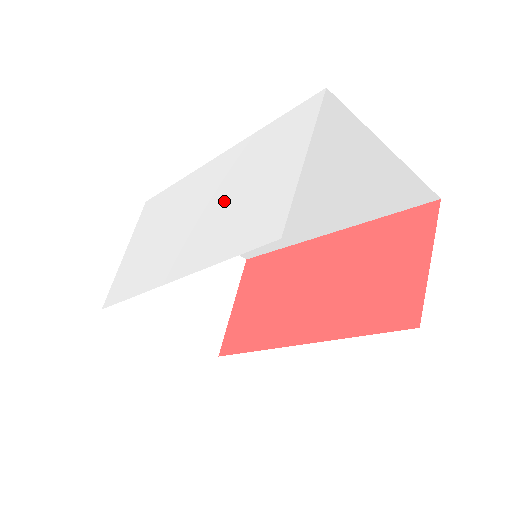
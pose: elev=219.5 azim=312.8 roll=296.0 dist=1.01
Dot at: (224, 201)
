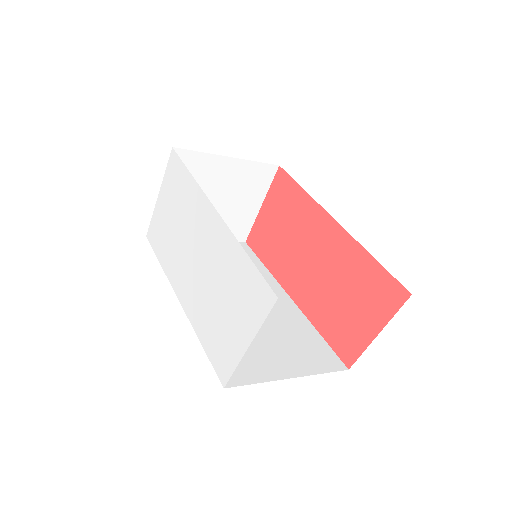
Dot at: (210, 284)
